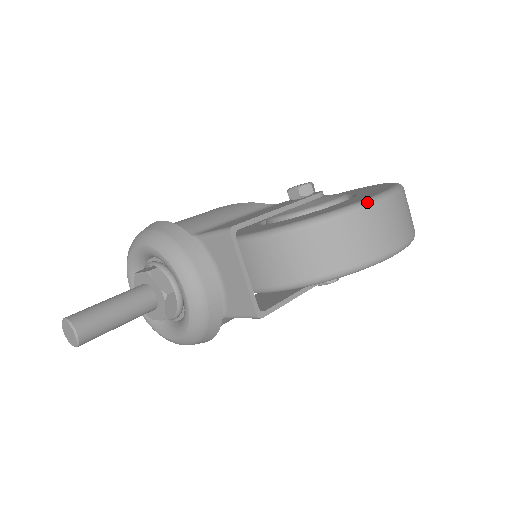
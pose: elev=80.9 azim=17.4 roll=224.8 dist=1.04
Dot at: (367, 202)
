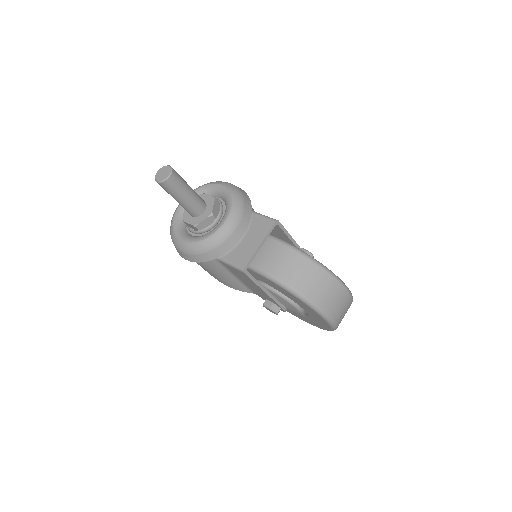
Dot at: (340, 280)
